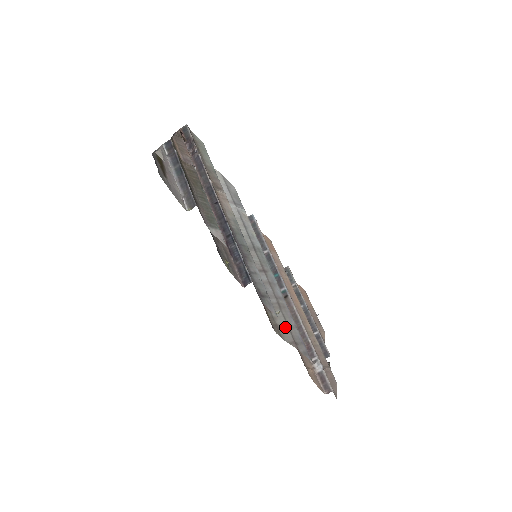
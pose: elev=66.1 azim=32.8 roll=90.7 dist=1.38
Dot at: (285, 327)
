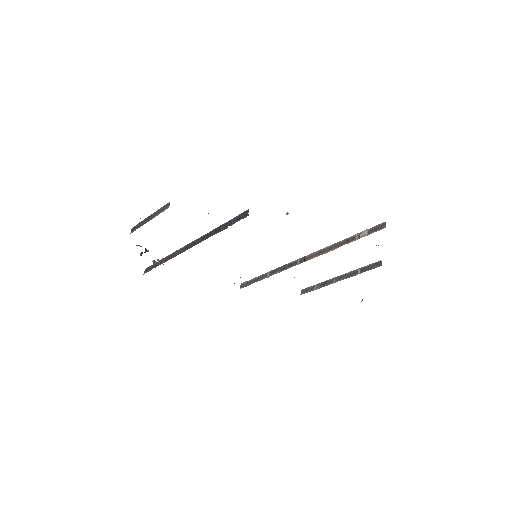
Dot at: occluded
